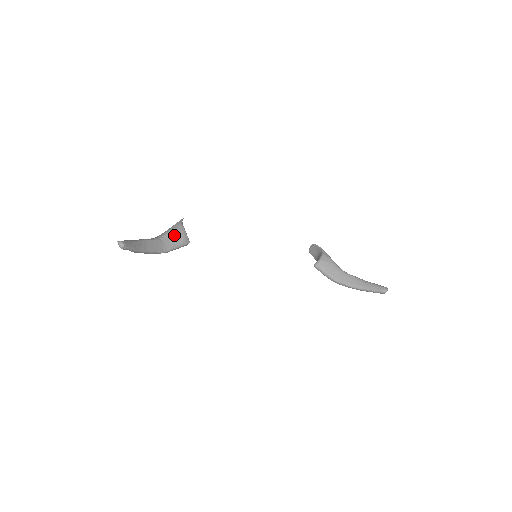
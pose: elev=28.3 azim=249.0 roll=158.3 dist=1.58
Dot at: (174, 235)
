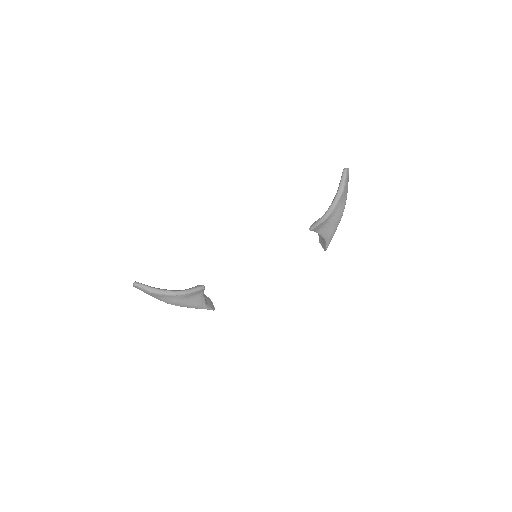
Dot at: occluded
